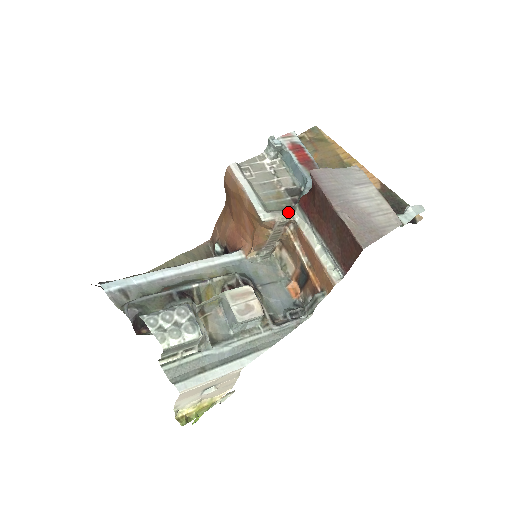
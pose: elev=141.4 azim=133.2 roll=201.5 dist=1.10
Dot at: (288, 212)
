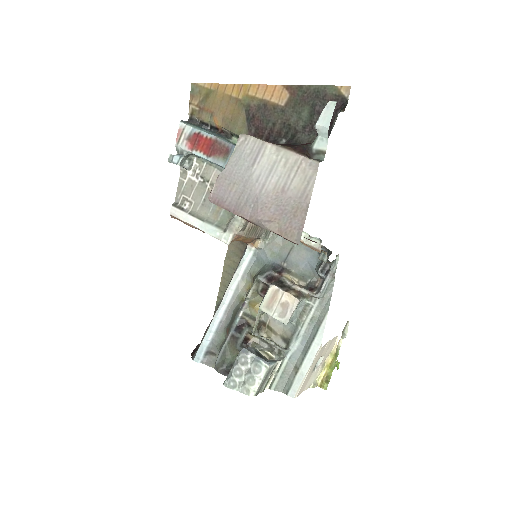
Dot at: occluded
